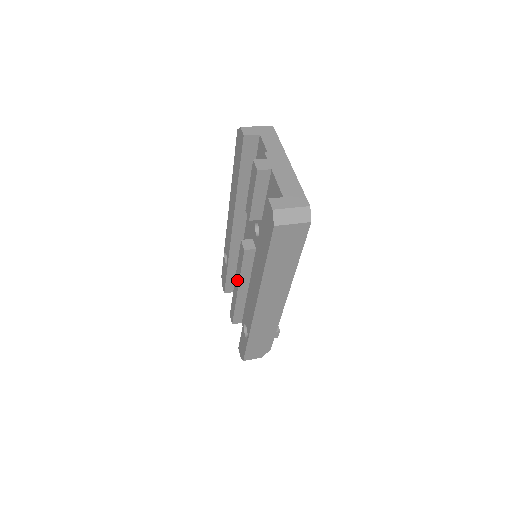
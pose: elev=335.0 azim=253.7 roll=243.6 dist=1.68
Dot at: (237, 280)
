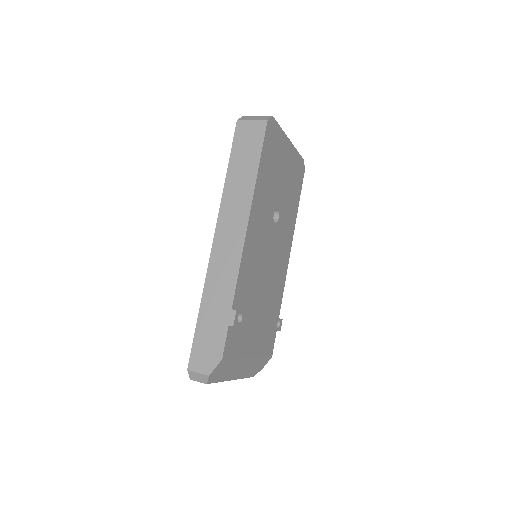
Dot at: occluded
